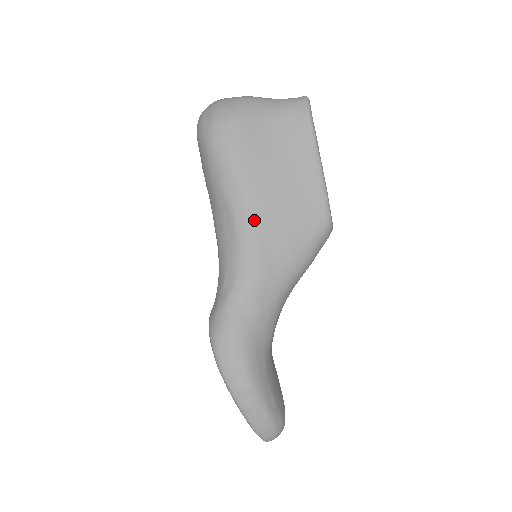
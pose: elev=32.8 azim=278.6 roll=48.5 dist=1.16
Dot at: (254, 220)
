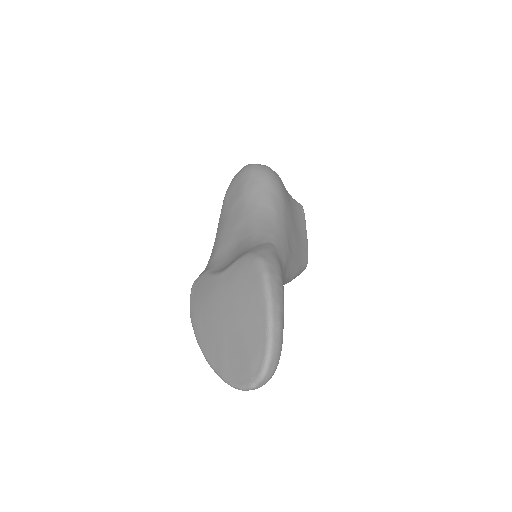
Dot at: (286, 223)
